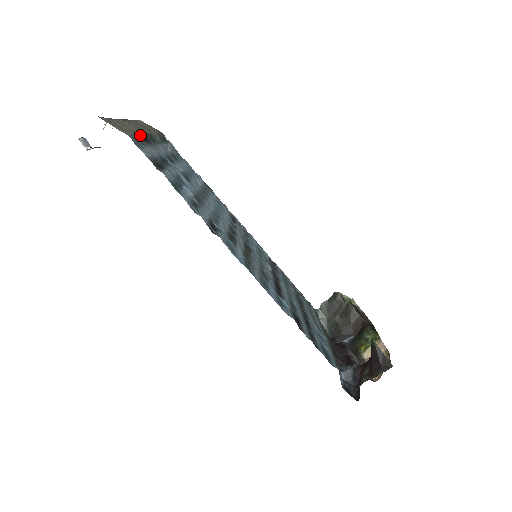
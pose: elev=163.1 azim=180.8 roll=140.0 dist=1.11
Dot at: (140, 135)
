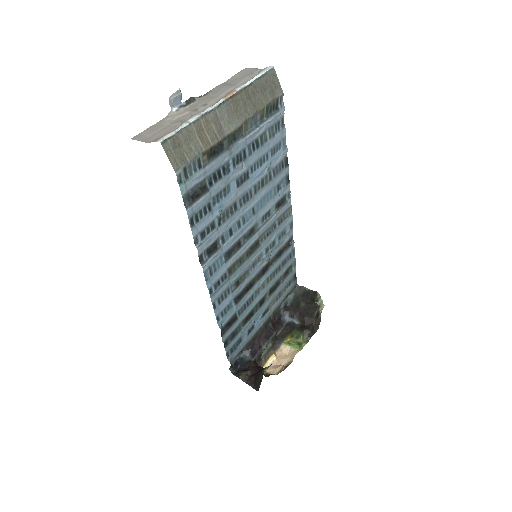
Dot at: (208, 150)
